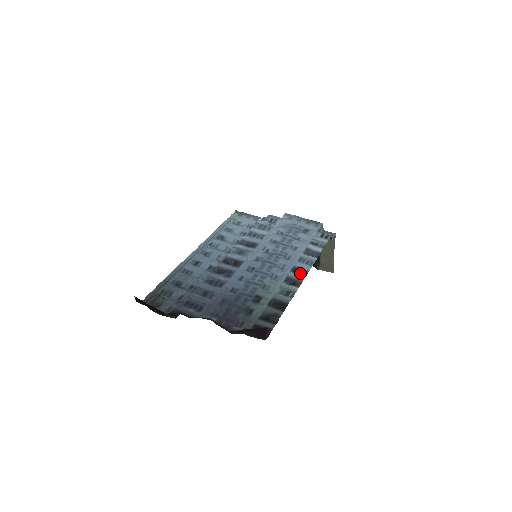
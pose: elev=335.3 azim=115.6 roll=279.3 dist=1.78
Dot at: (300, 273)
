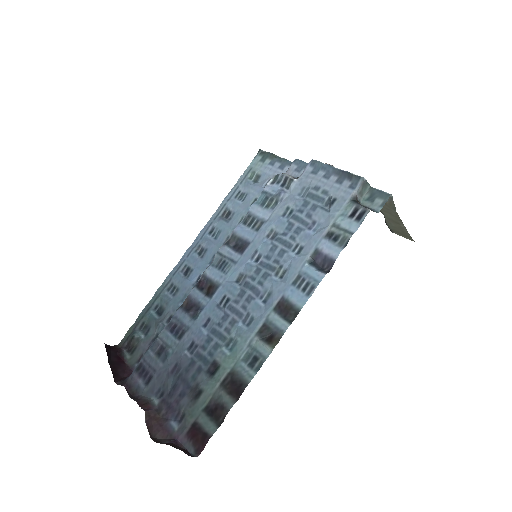
Dot at: (286, 314)
